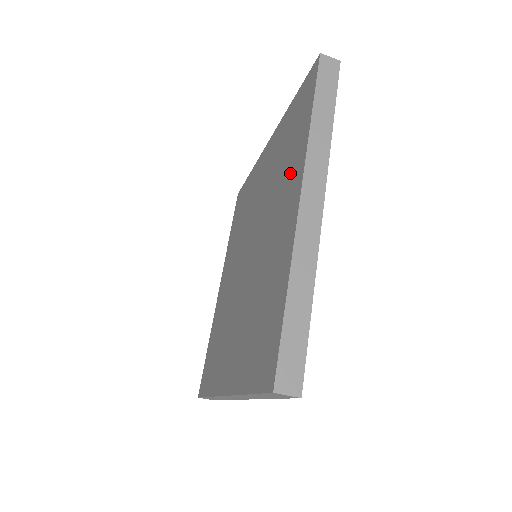
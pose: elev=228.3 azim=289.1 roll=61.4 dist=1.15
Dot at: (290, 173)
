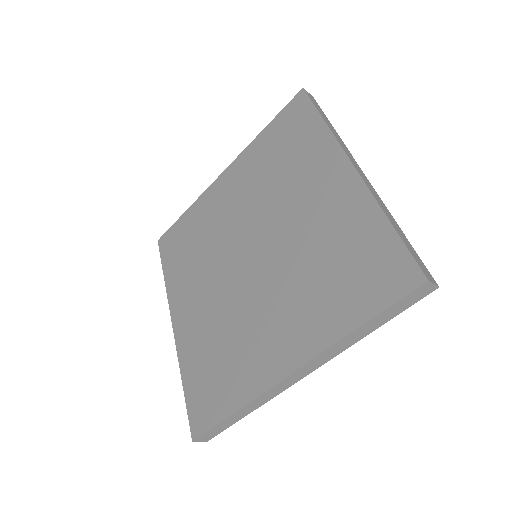
Dot at: (311, 163)
